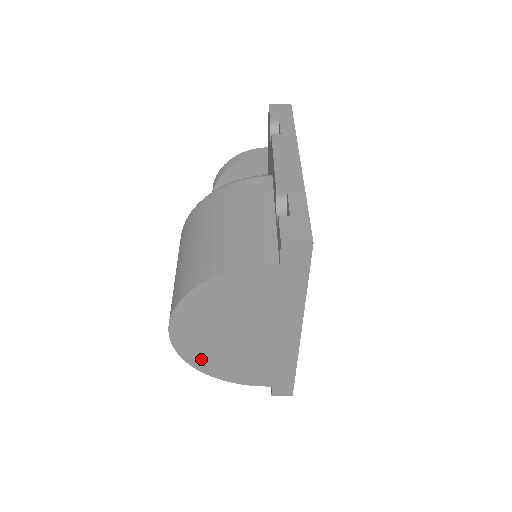
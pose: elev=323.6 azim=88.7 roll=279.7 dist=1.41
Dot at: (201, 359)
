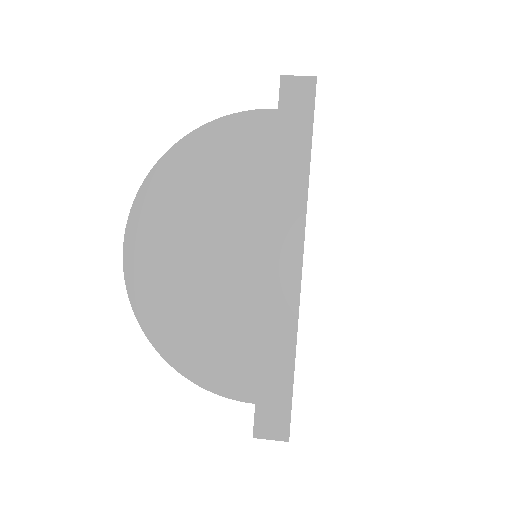
Dot at: (156, 306)
